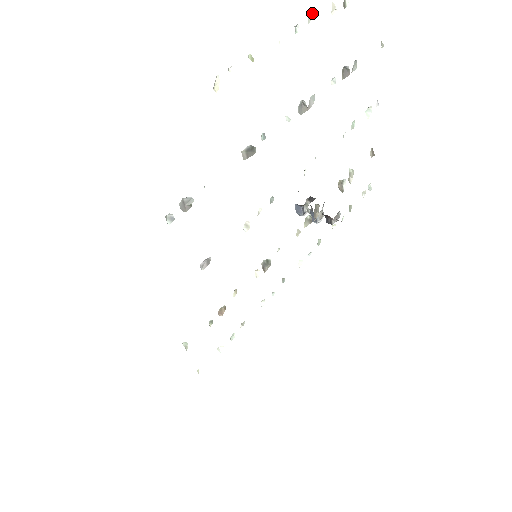
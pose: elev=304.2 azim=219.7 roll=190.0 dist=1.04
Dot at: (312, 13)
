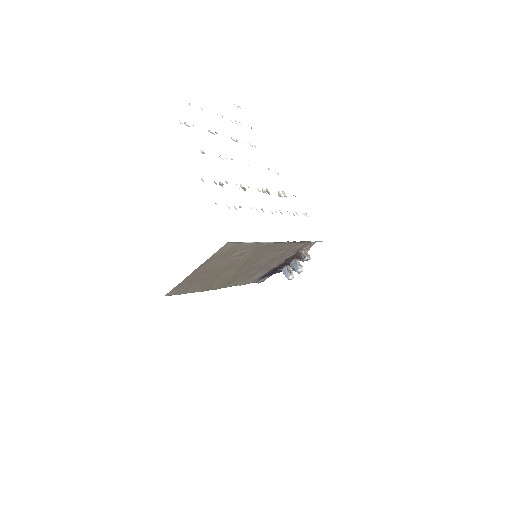
Dot at: occluded
